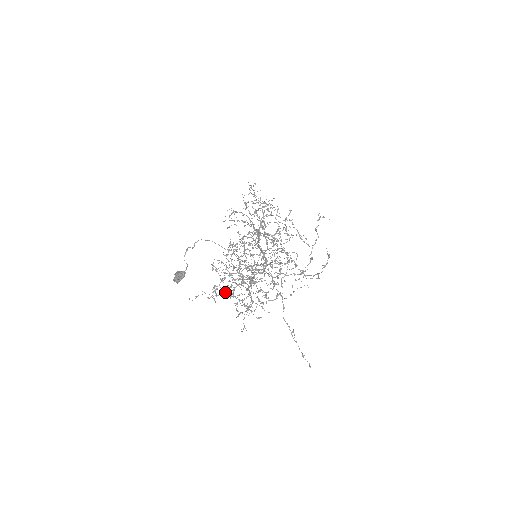
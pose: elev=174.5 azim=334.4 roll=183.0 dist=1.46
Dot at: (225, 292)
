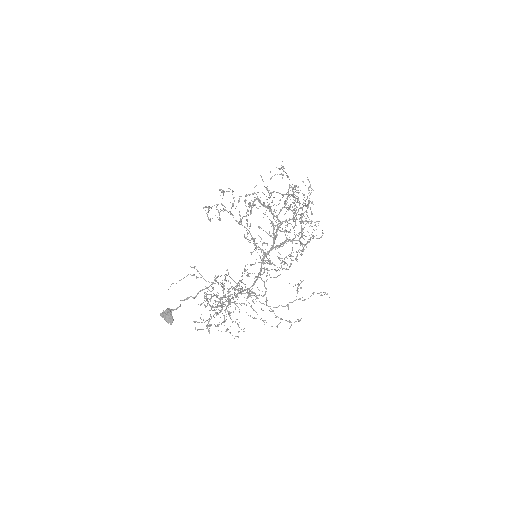
Dot at: occluded
